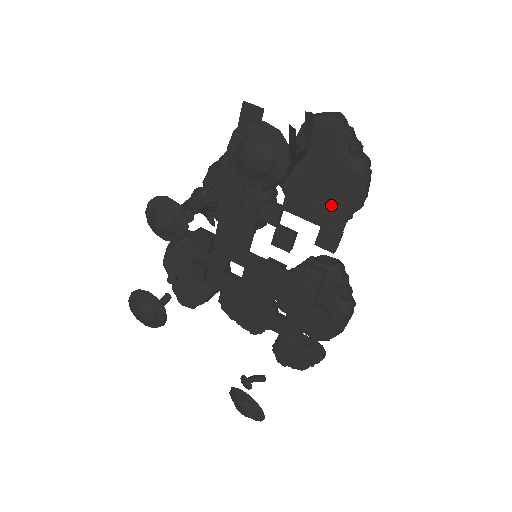
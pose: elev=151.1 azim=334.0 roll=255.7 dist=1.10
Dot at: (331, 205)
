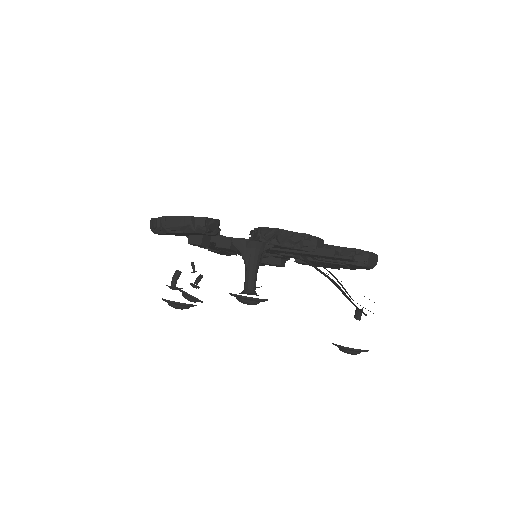
Dot at: (325, 266)
